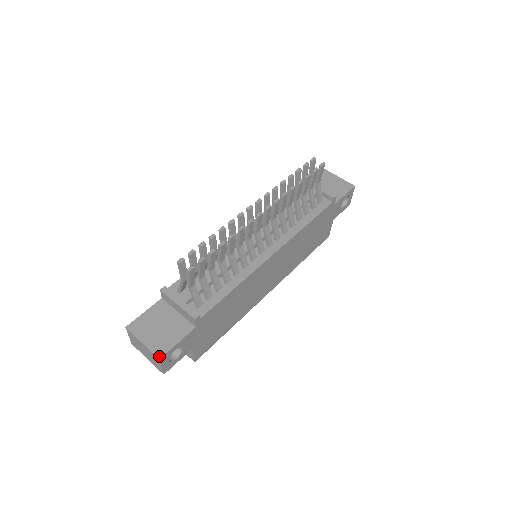
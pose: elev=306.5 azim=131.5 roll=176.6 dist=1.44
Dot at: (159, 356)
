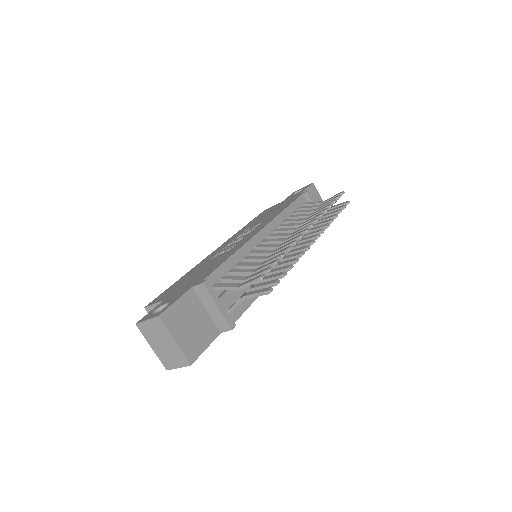
Dot at: (191, 361)
